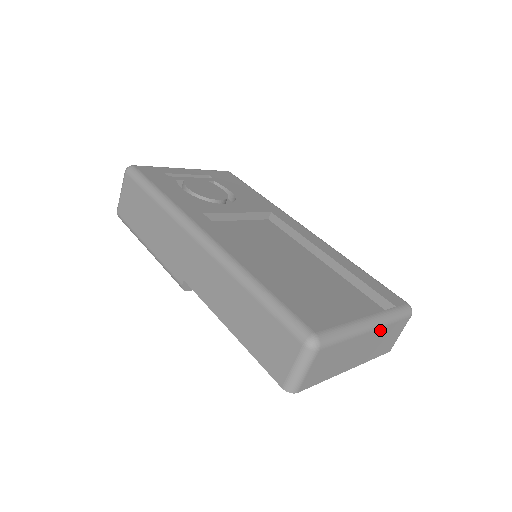
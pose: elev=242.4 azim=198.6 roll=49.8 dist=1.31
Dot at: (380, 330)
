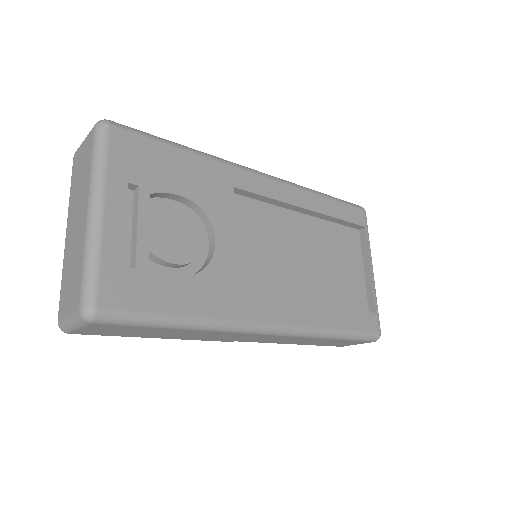
Dot at: occluded
